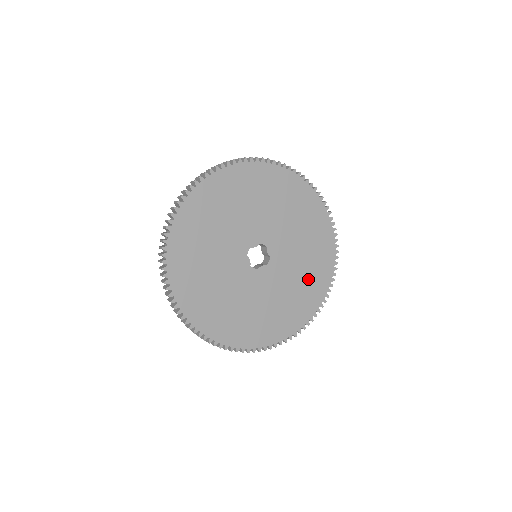
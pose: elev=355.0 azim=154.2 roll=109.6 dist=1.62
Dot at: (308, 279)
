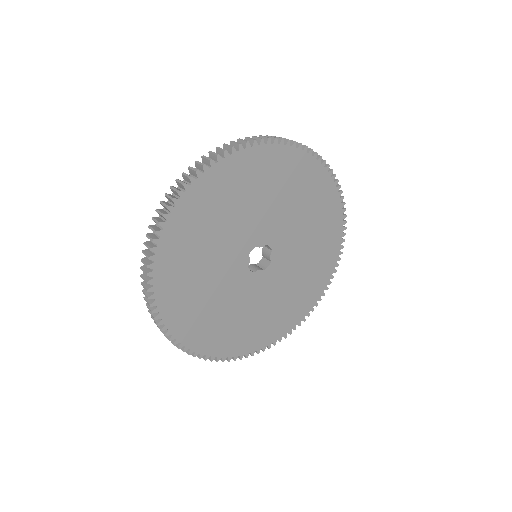
Dot at: (298, 294)
